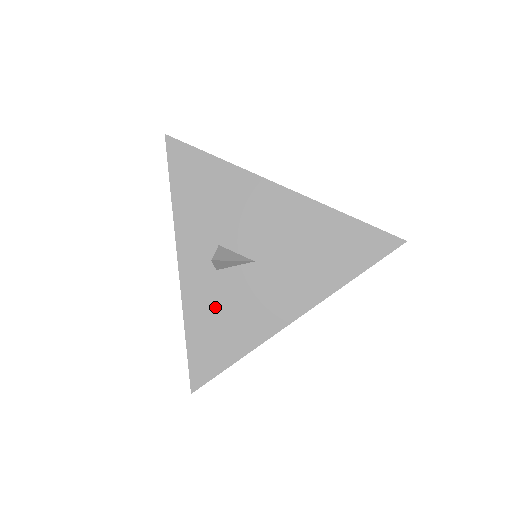
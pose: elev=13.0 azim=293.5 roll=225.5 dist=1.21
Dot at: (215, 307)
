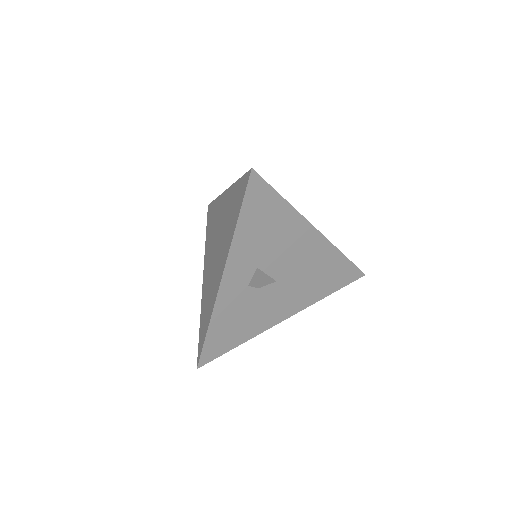
Dot at: (237, 312)
